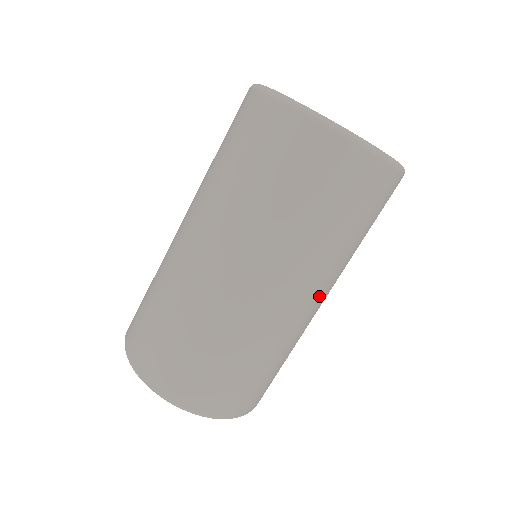
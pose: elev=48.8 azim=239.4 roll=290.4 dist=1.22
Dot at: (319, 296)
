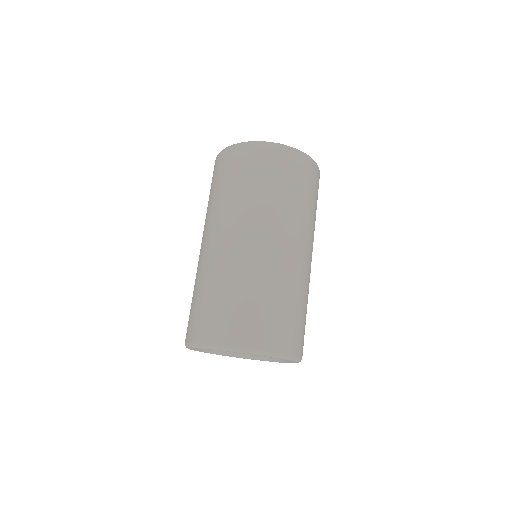
Dot at: (303, 246)
